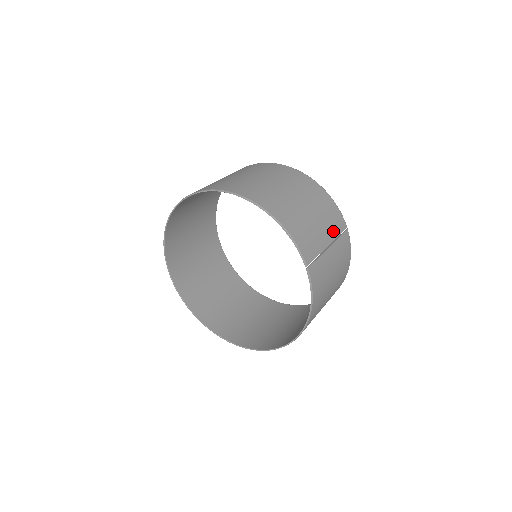
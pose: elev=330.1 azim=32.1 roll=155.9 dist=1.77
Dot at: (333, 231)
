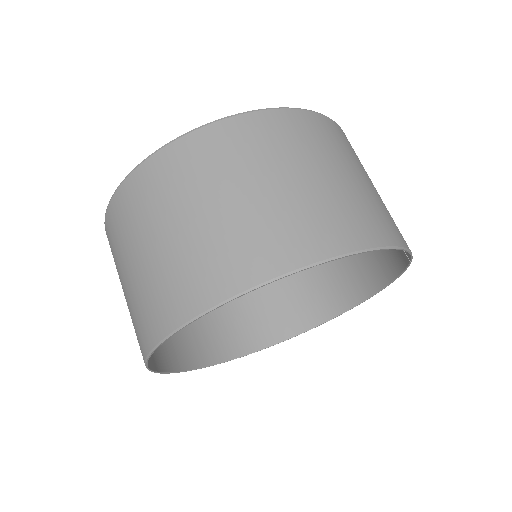
Dot at: occluded
